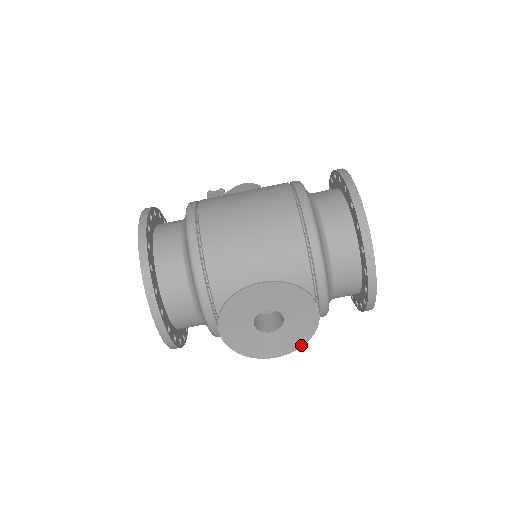
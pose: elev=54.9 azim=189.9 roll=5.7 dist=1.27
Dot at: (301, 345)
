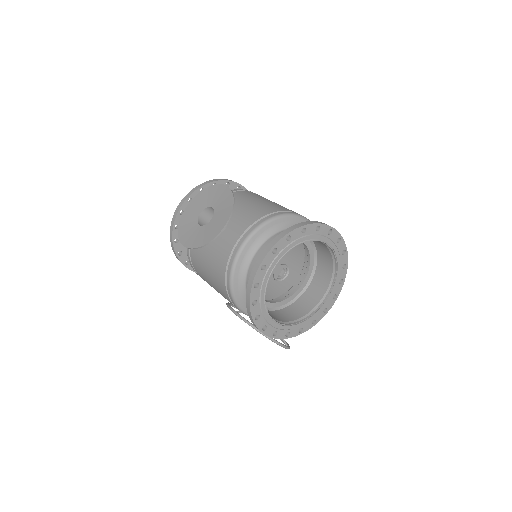
Dot at: (198, 247)
